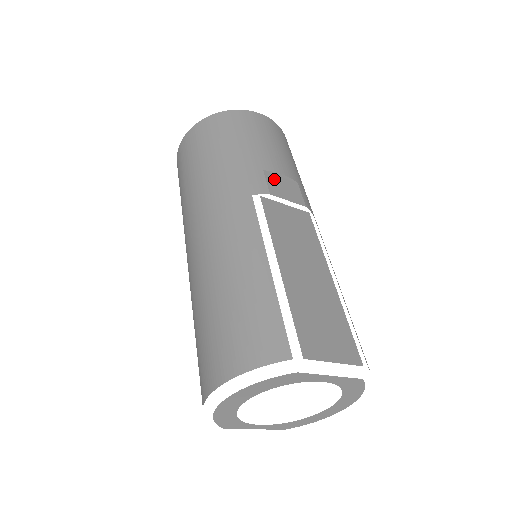
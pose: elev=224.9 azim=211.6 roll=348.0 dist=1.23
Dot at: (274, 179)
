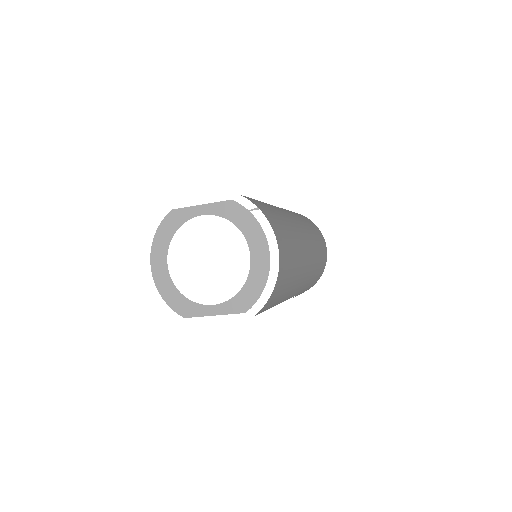
Dot at: occluded
